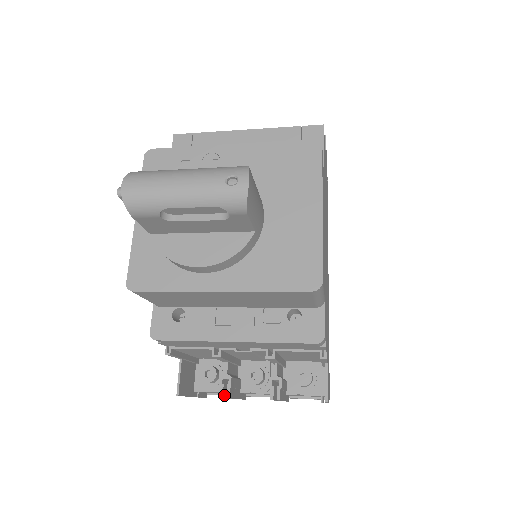
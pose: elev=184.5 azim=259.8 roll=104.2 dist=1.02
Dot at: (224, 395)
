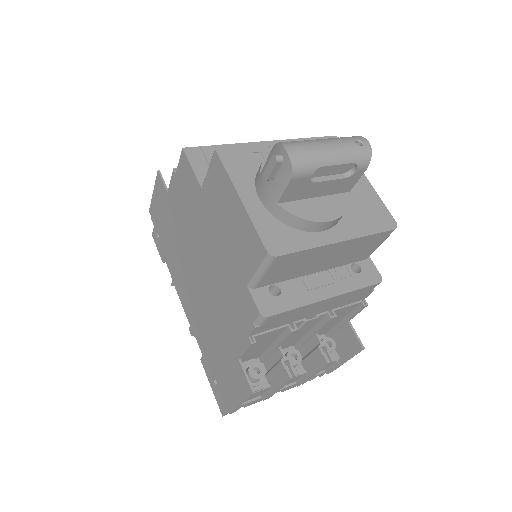
Dot at: (289, 377)
